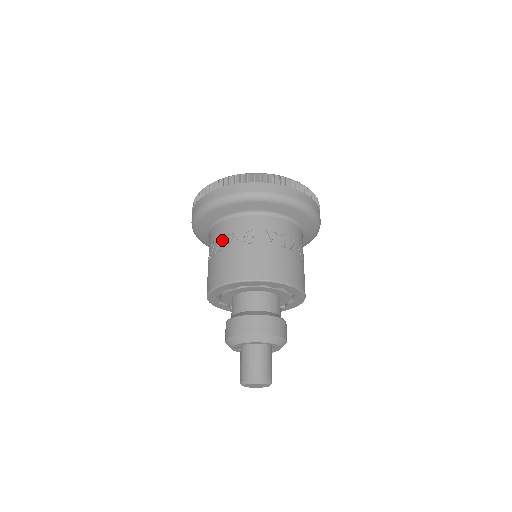
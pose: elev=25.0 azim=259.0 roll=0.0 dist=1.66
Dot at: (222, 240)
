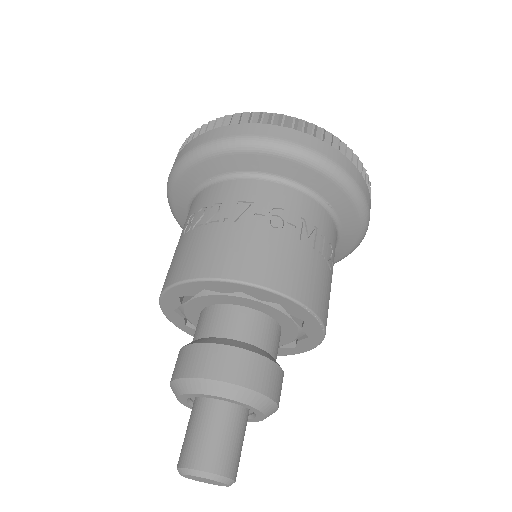
Dot at: (226, 206)
